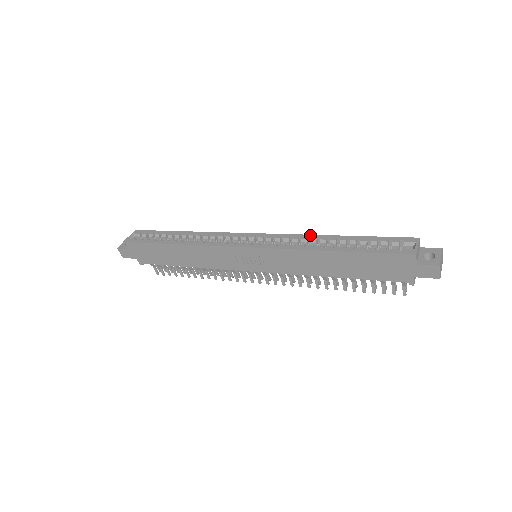
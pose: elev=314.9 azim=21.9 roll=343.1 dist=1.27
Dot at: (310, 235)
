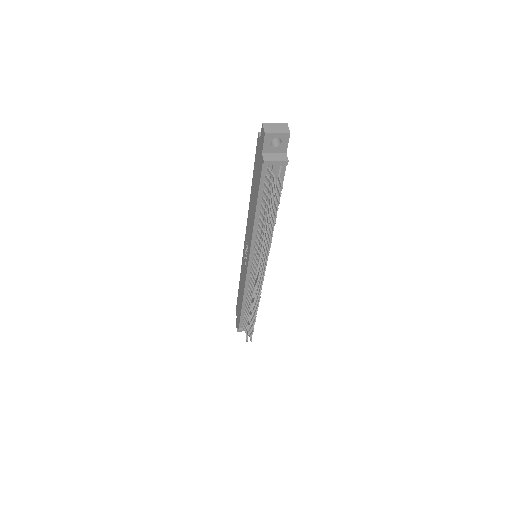
Dot at: occluded
